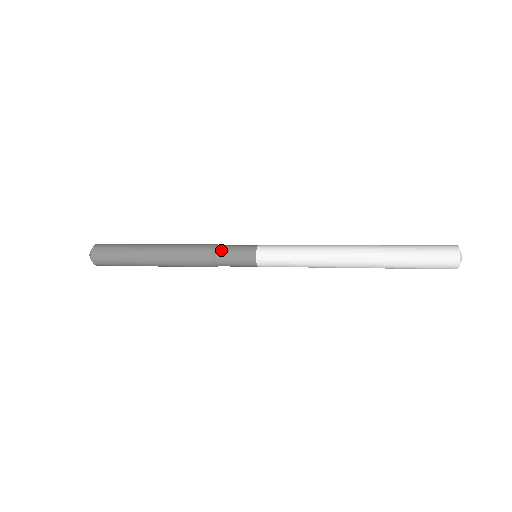
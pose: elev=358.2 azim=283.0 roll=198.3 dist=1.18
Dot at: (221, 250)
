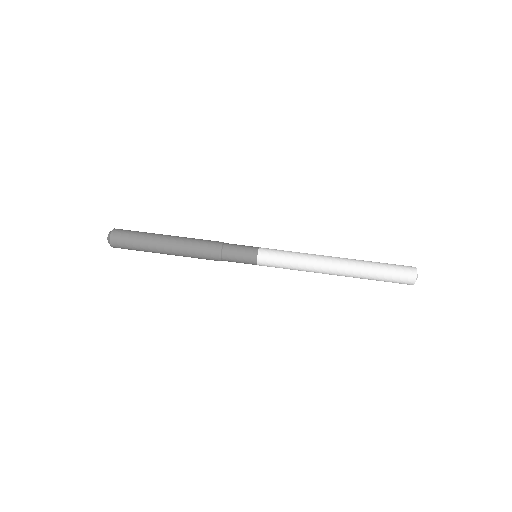
Dot at: (227, 260)
